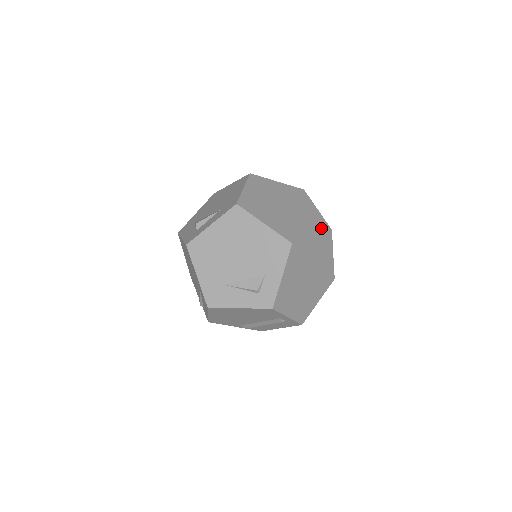
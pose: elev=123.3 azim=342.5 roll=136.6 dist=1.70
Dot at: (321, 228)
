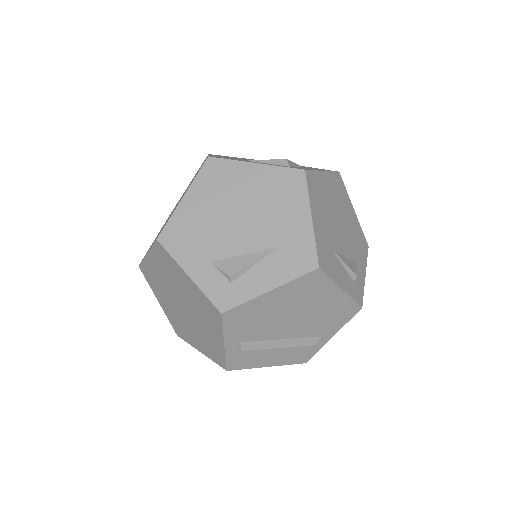
Dot at: occluded
